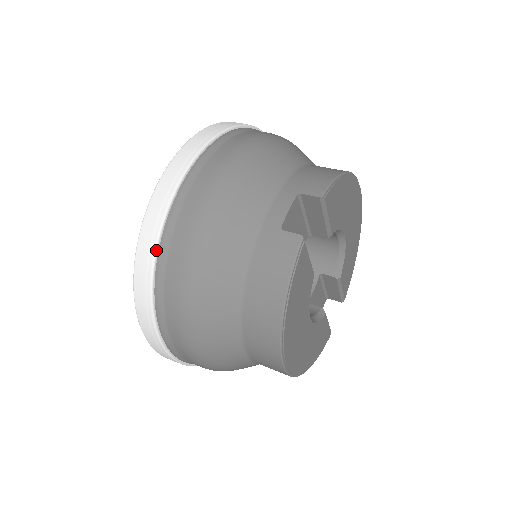
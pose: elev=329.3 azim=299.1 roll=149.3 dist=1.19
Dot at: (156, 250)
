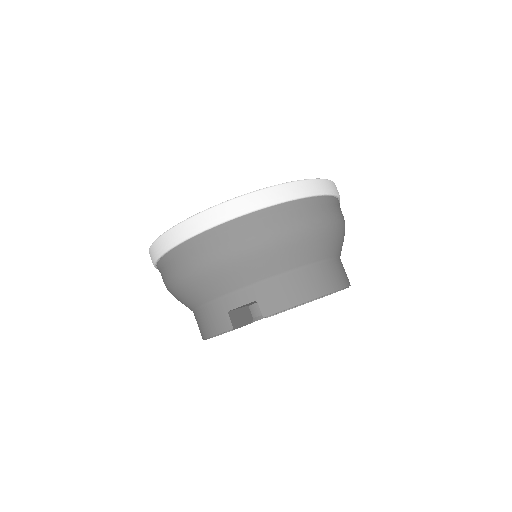
Dot at: (162, 255)
